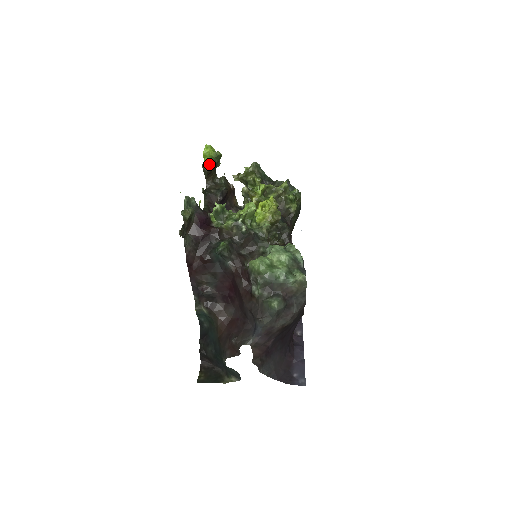
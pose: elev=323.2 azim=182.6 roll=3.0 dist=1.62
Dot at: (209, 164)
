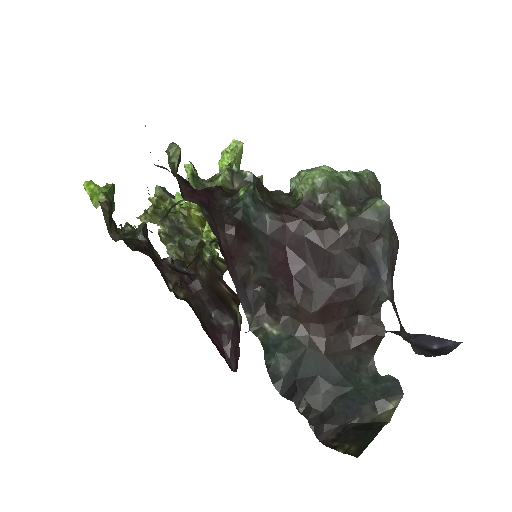
Dot at: (105, 200)
